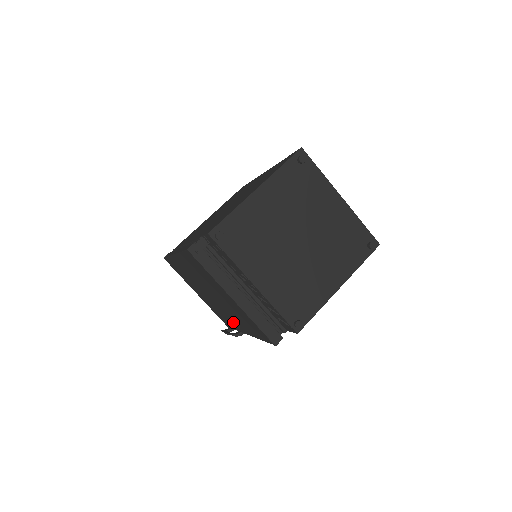
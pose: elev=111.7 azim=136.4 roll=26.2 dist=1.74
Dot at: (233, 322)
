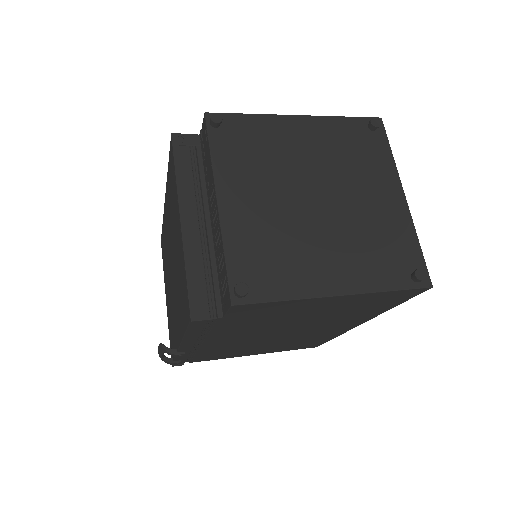
Dot at: (175, 328)
